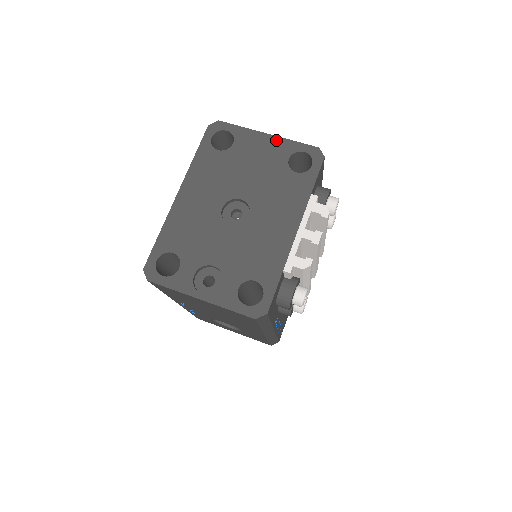
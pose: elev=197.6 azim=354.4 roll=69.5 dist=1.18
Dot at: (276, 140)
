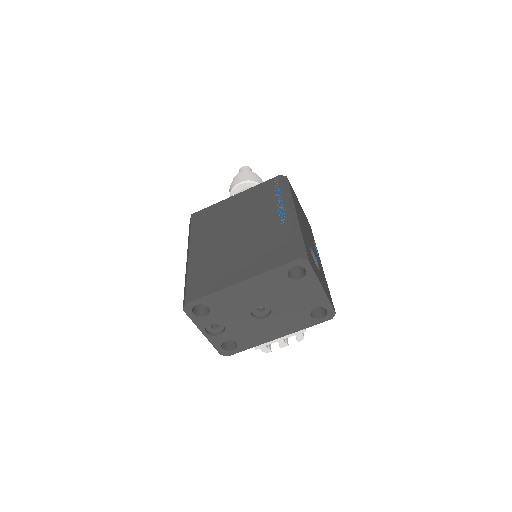
Dot at: (322, 295)
